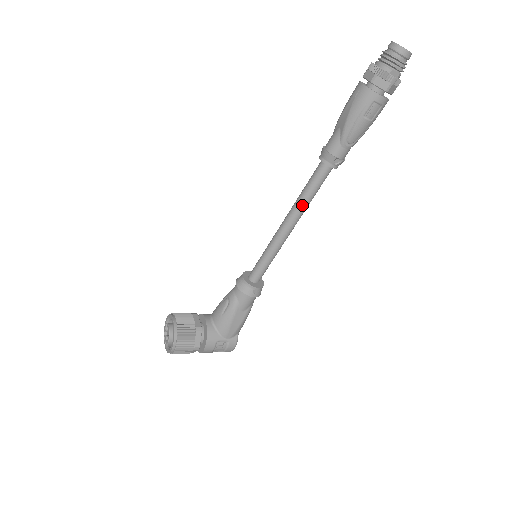
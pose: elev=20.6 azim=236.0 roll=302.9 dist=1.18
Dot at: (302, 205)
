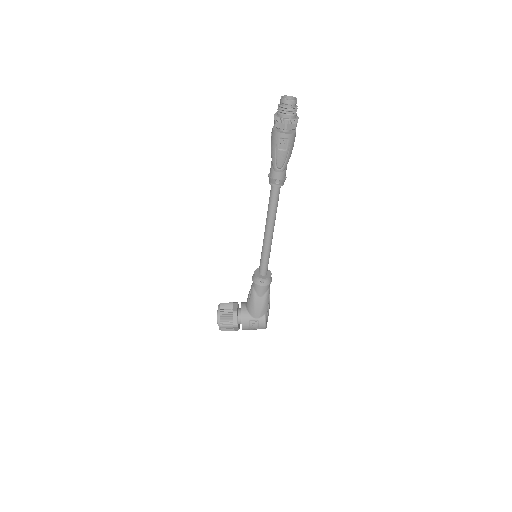
Dot at: (270, 216)
